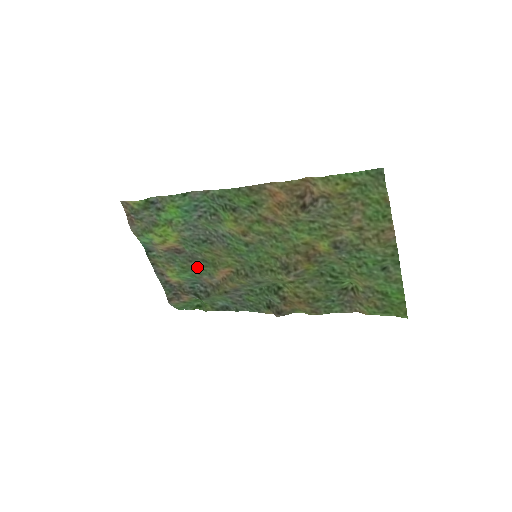
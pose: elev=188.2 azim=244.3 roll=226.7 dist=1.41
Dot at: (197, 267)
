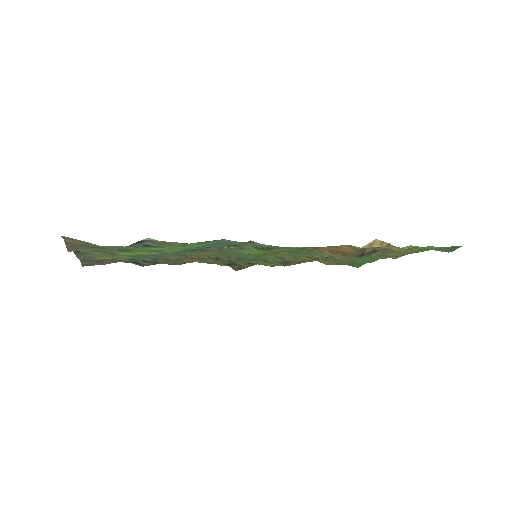
Dot at: (159, 256)
